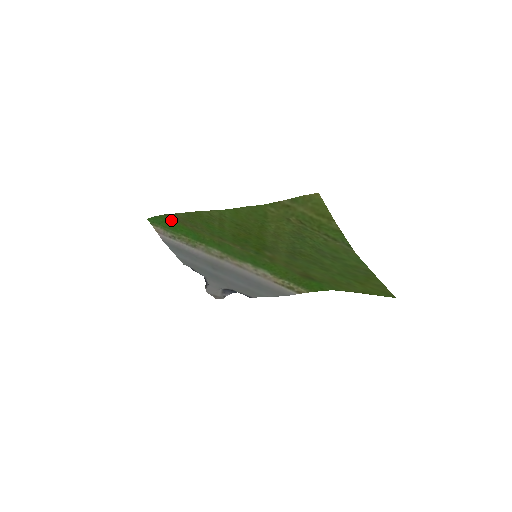
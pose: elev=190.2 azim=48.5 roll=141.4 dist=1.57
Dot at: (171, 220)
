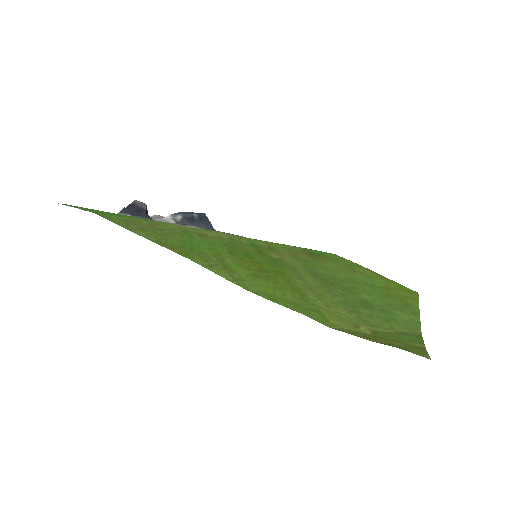
Dot at: (110, 214)
